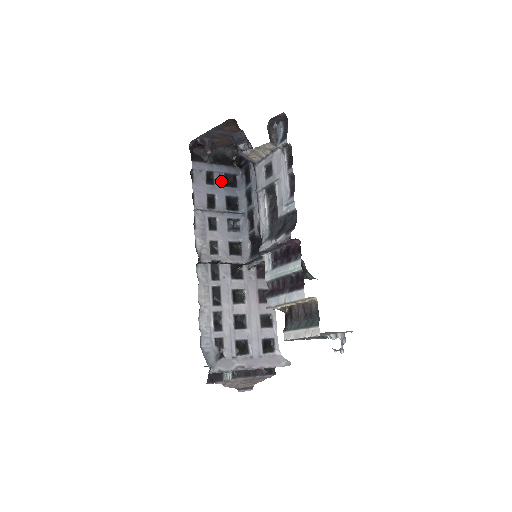
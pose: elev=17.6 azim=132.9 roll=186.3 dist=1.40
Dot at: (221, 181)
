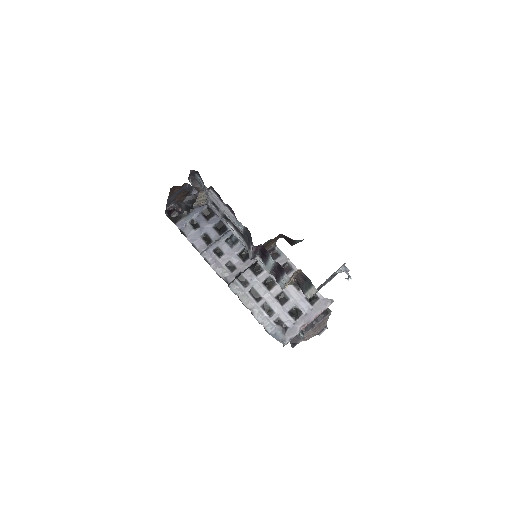
Dot at: (202, 220)
